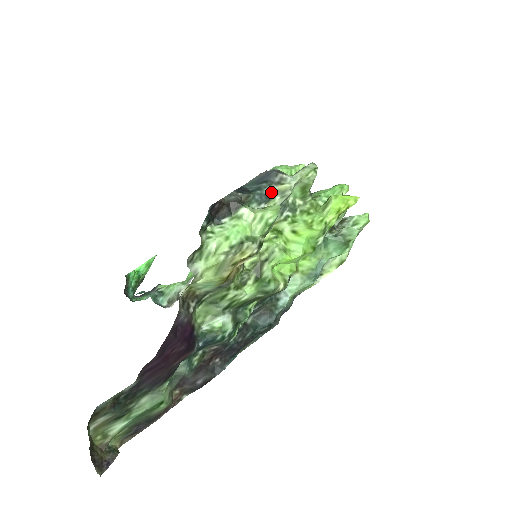
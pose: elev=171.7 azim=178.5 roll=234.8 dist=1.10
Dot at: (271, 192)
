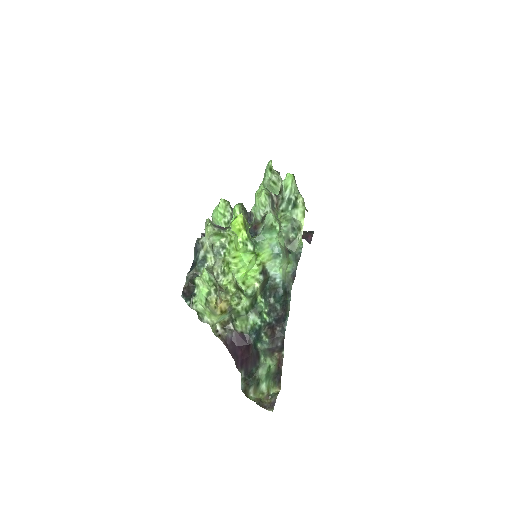
Dot at: (202, 256)
